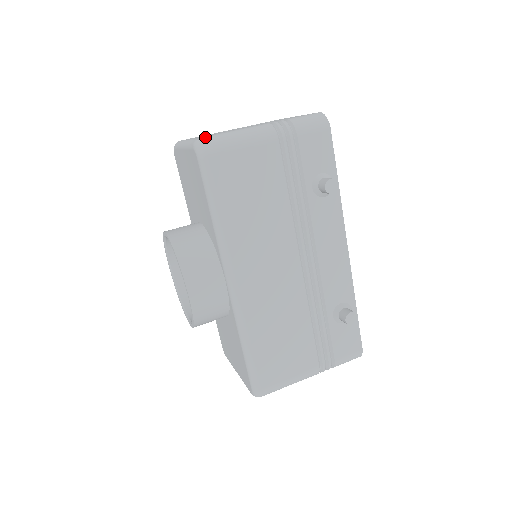
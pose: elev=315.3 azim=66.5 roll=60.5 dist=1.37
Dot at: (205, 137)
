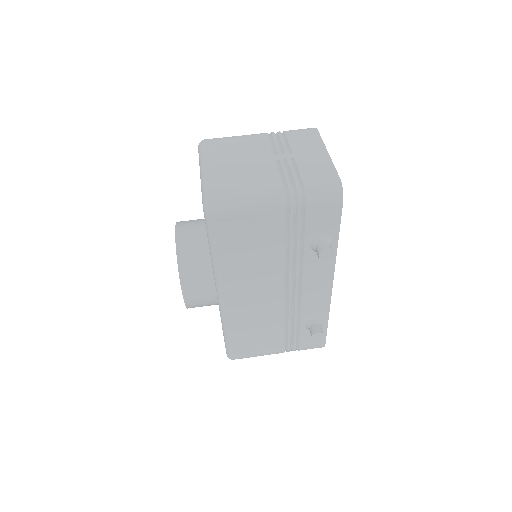
Dot at: (215, 195)
